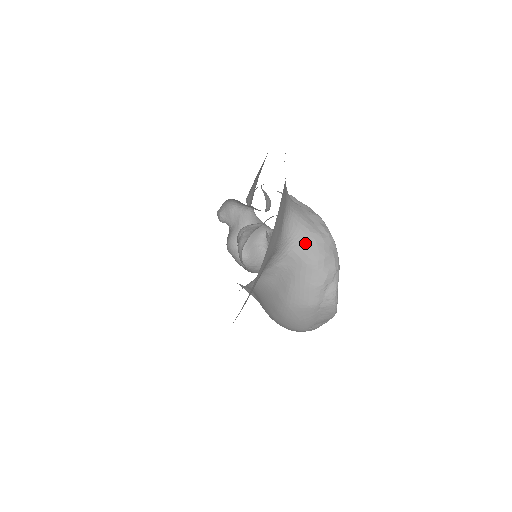
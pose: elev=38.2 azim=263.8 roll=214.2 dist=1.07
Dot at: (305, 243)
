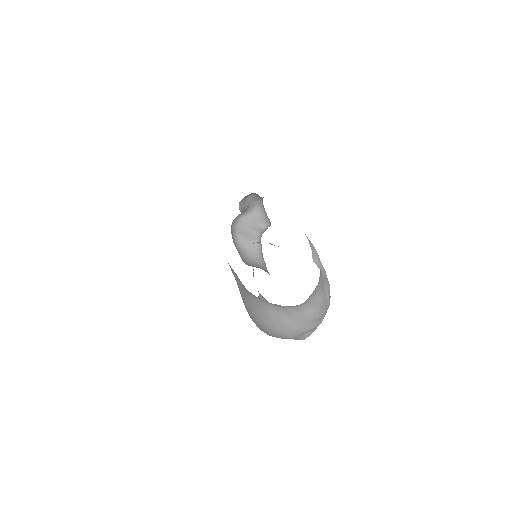
Dot at: (313, 306)
